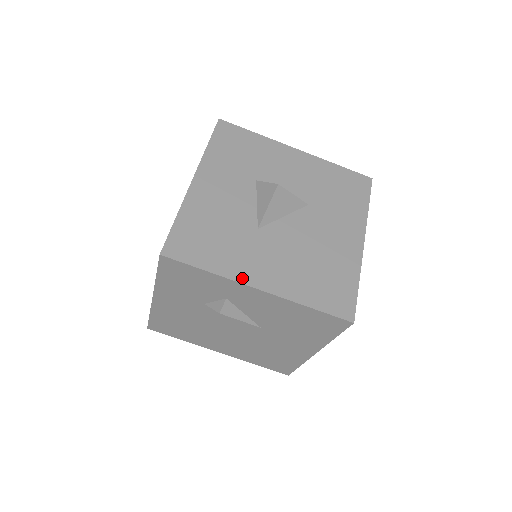
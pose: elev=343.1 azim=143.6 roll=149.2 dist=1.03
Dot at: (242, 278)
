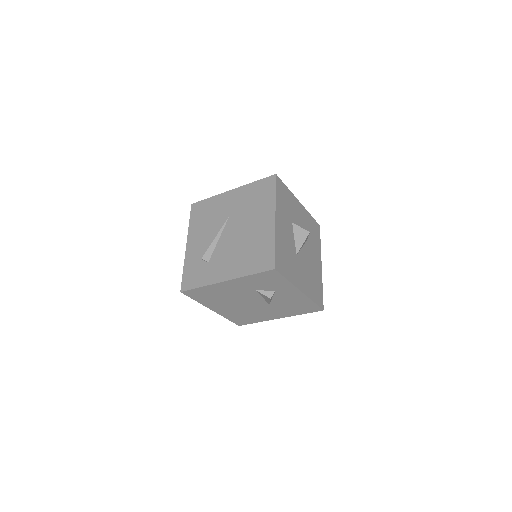
Dot at: (297, 285)
